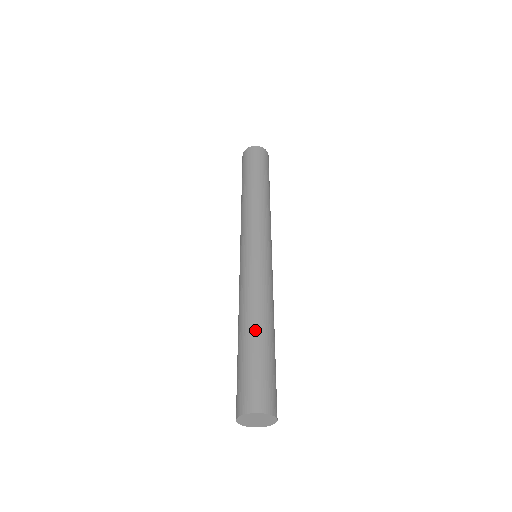
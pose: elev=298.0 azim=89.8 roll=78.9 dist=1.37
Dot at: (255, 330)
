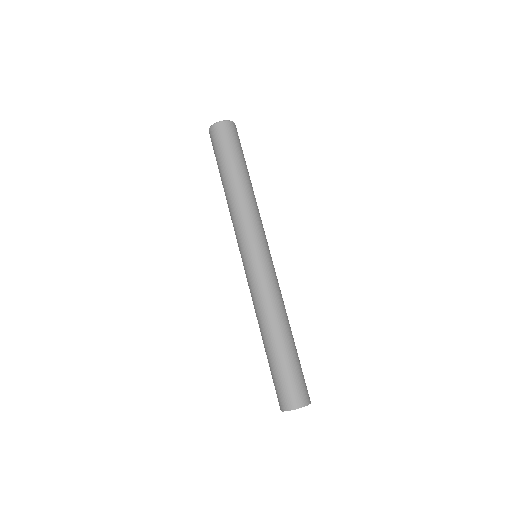
Dot at: (282, 339)
